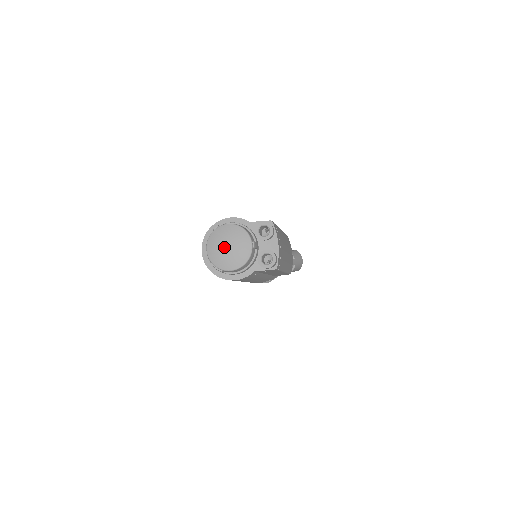
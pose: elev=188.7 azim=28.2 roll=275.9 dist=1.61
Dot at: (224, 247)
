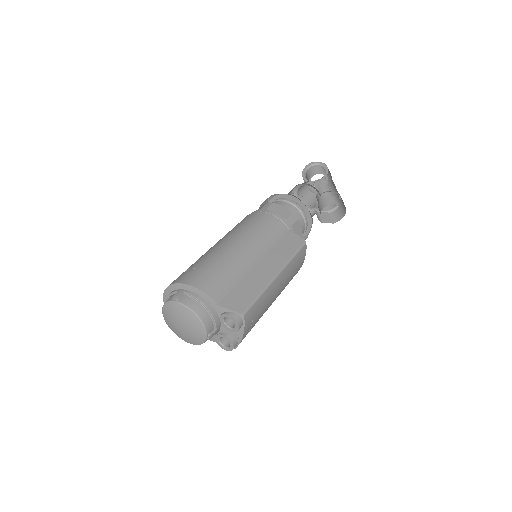
Dot at: (177, 324)
